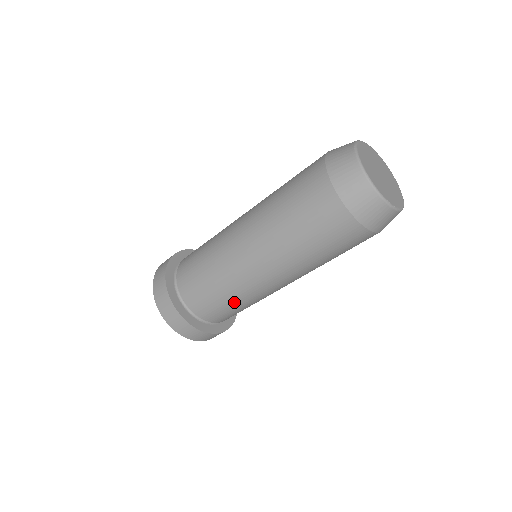
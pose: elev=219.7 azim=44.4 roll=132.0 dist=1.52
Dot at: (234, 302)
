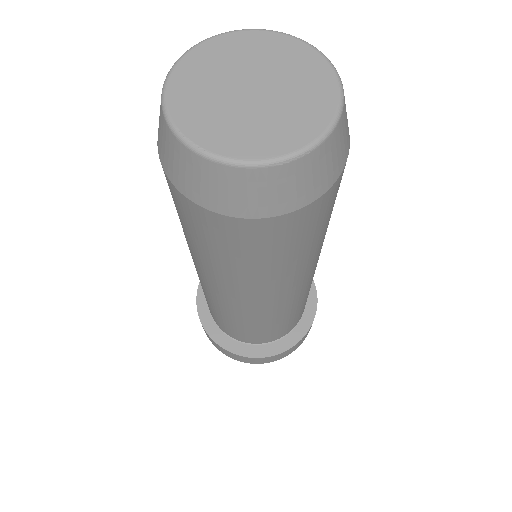
Dot at: (213, 307)
